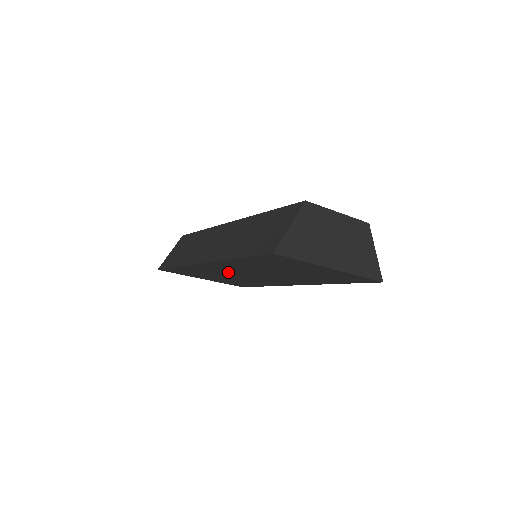
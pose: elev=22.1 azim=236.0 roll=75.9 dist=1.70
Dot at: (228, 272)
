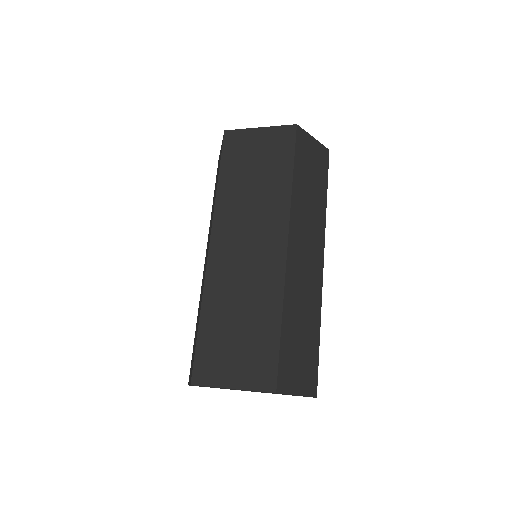
Dot at: occluded
